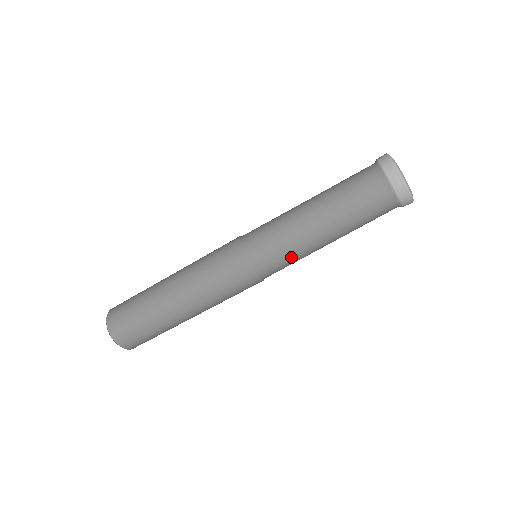
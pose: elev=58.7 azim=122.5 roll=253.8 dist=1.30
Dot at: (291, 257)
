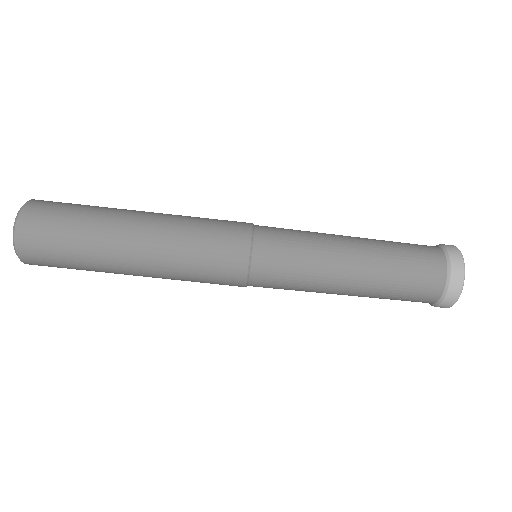
Dot at: (297, 290)
